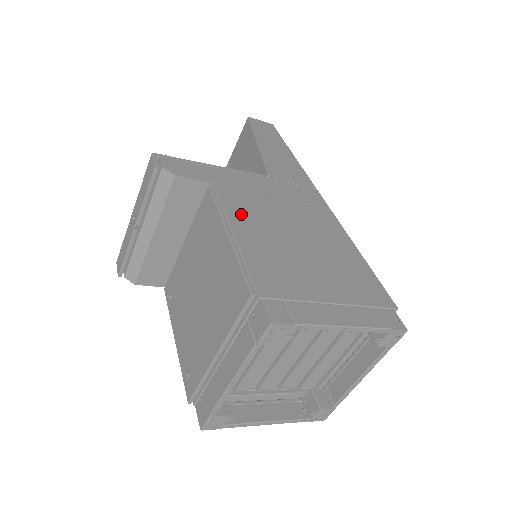
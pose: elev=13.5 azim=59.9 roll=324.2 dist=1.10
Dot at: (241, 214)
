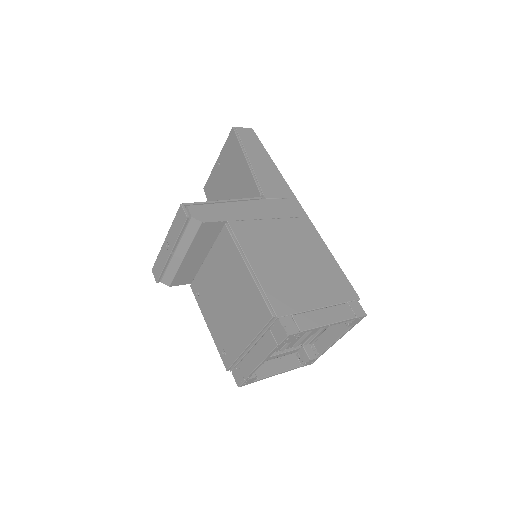
Dot at: (252, 246)
